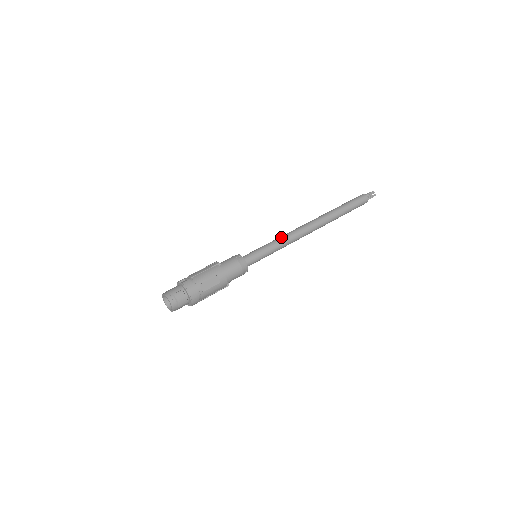
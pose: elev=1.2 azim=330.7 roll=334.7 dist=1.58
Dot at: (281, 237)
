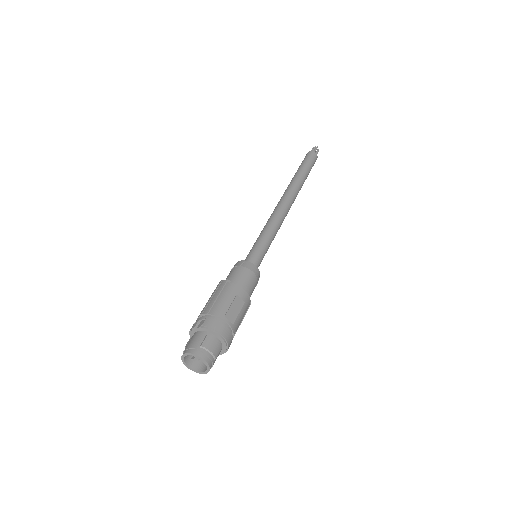
Dot at: (268, 223)
